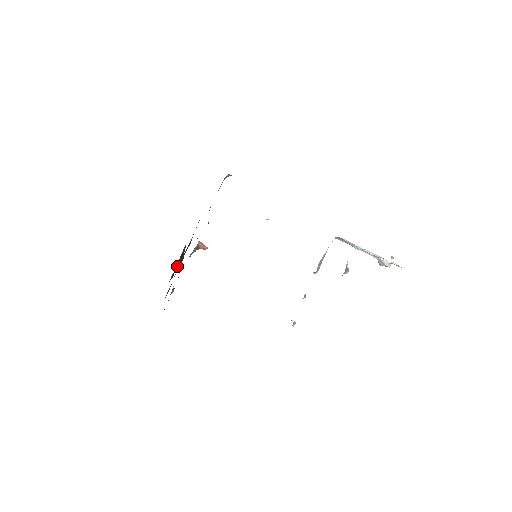
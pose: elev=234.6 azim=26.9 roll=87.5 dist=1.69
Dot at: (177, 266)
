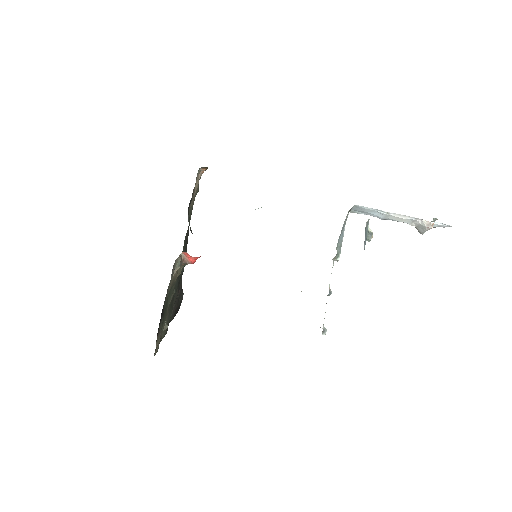
Dot at: (176, 303)
